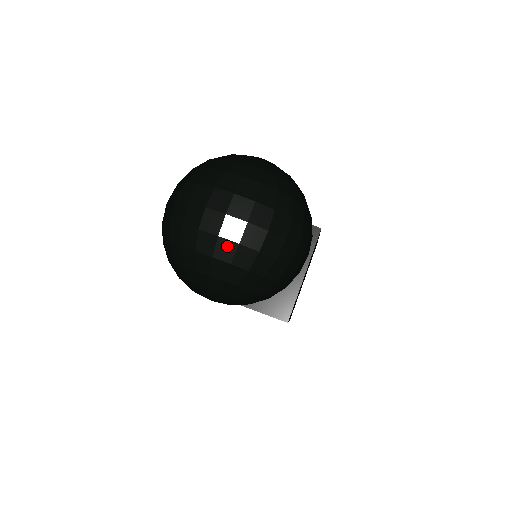
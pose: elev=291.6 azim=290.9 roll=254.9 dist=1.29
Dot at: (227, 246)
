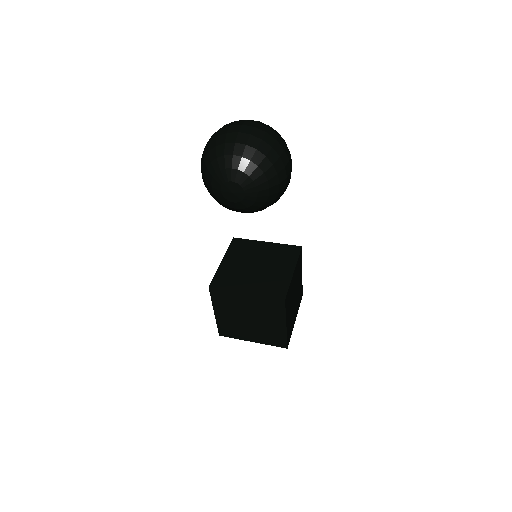
Dot at: (244, 136)
